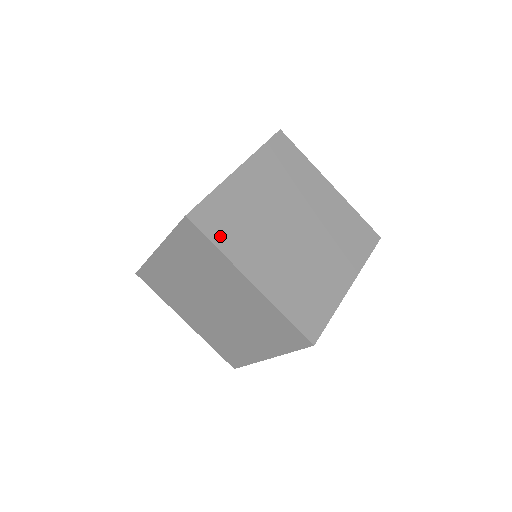
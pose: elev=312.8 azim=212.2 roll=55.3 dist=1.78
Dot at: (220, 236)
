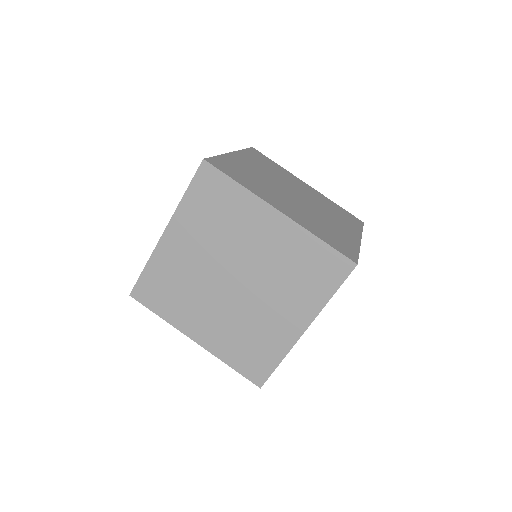
Dot at: (238, 179)
